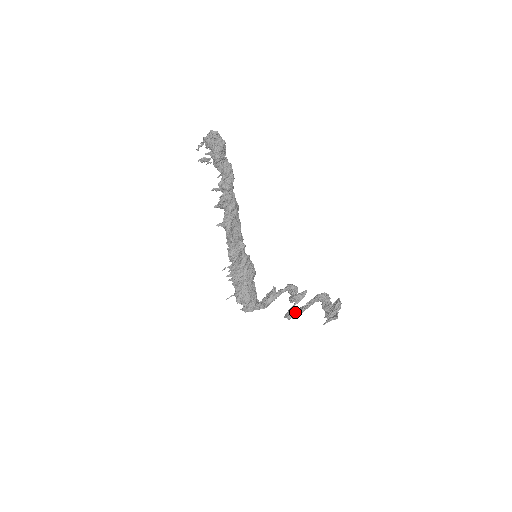
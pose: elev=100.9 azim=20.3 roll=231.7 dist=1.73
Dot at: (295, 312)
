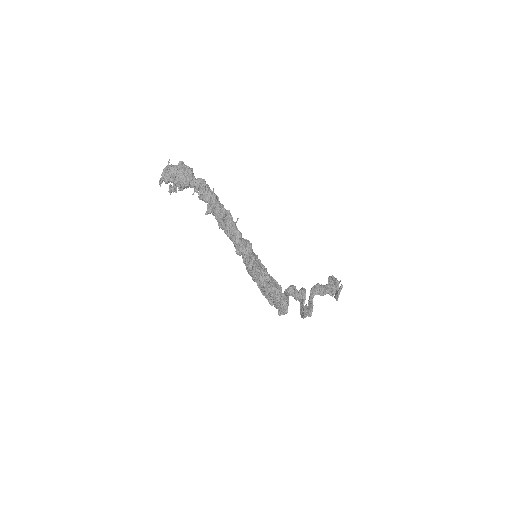
Dot at: (311, 304)
